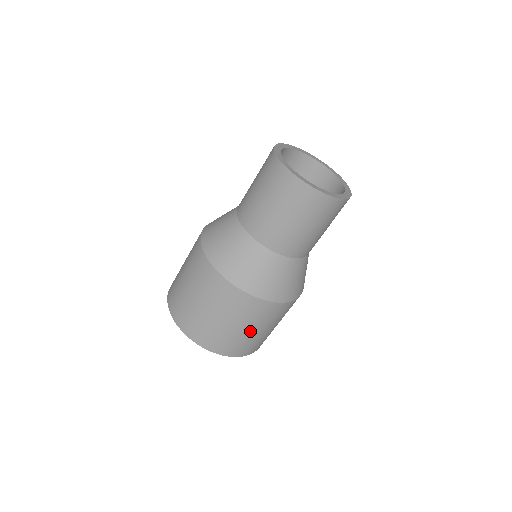
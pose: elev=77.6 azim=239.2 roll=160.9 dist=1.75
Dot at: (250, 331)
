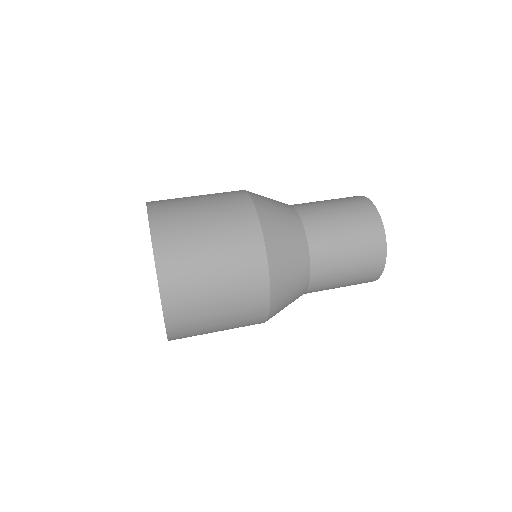
Dot at: (217, 310)
